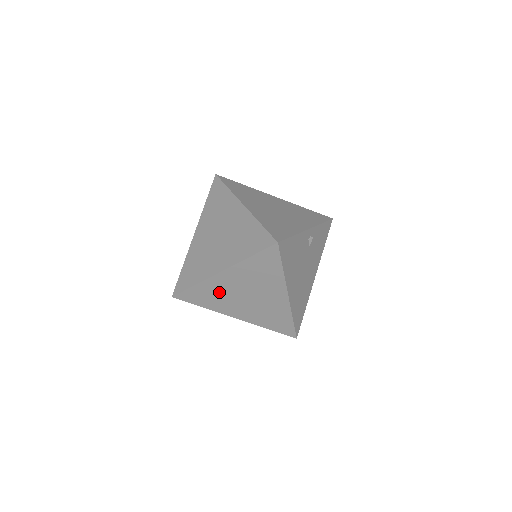
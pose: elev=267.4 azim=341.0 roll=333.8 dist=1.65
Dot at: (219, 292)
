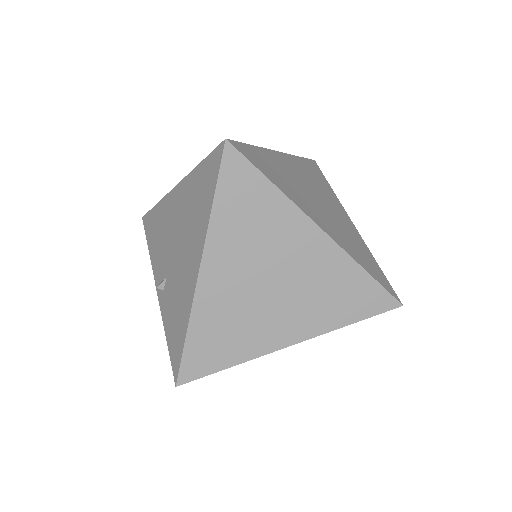
Dot at: occluded
